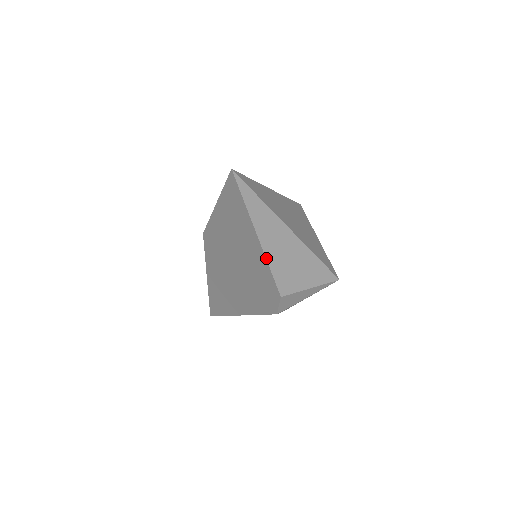
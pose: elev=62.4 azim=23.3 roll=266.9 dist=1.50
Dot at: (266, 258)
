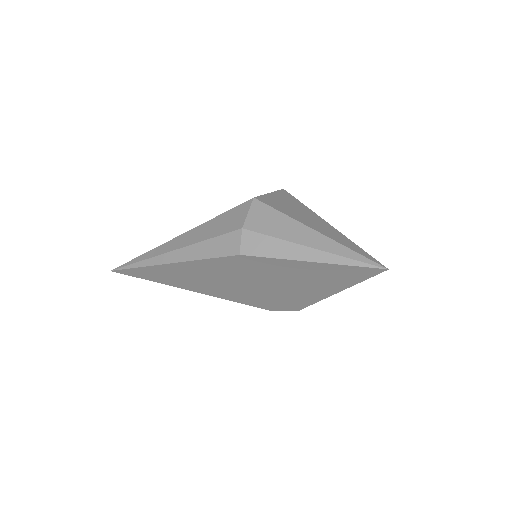
Dot at: occluded
